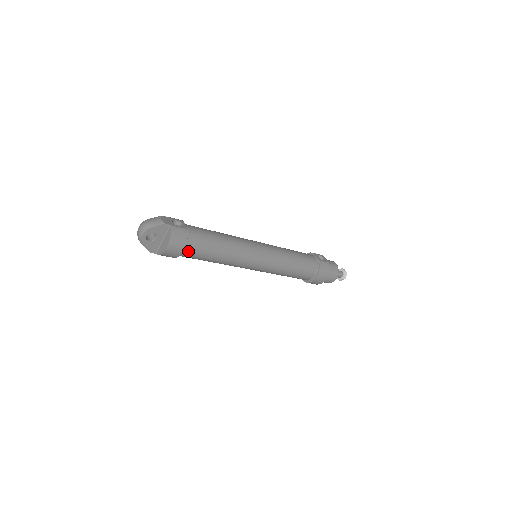
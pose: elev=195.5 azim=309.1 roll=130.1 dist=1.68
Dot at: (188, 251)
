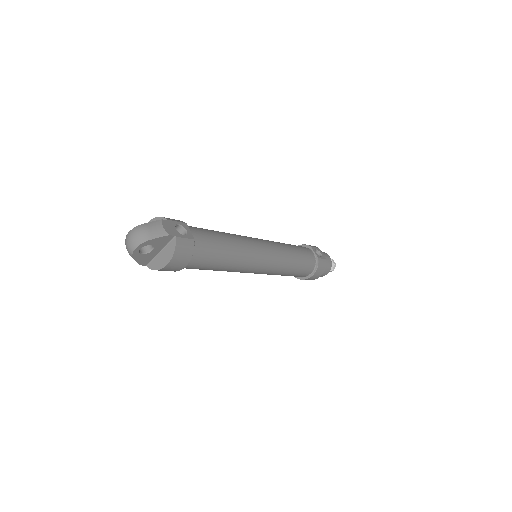
Dot at: (189, 265)
